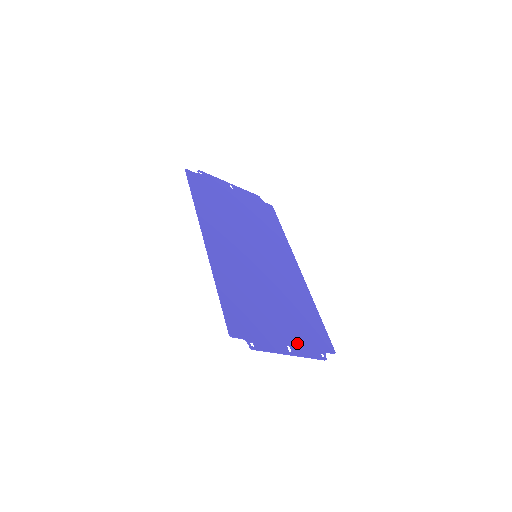
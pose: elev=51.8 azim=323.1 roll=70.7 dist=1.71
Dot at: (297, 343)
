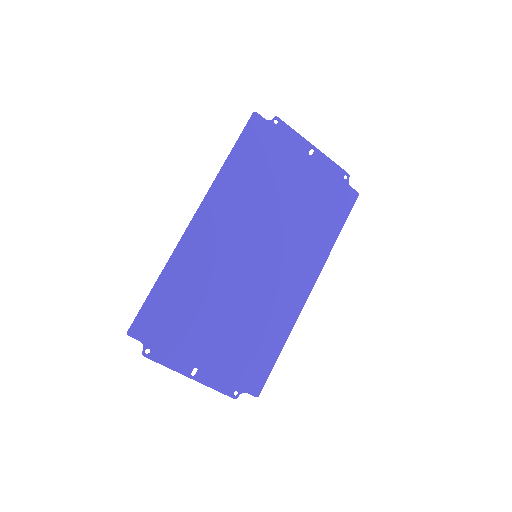
Dot at: (212, 369)
